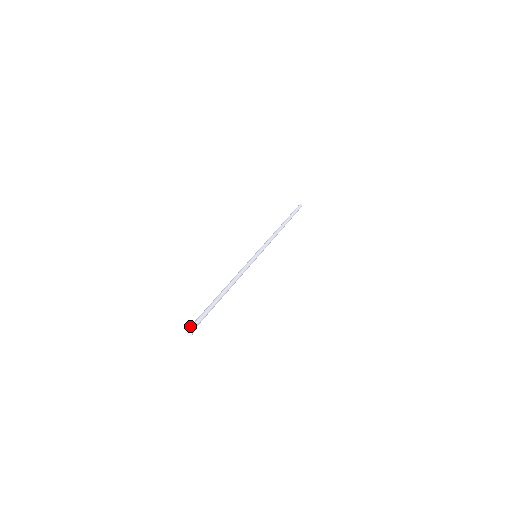
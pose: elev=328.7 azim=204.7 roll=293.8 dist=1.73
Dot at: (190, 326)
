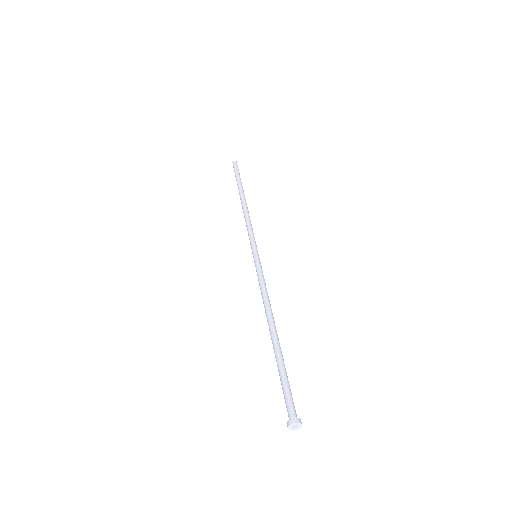
Dot at: occluded
